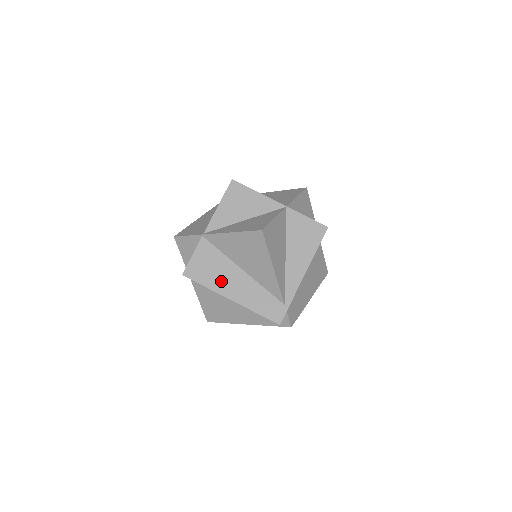
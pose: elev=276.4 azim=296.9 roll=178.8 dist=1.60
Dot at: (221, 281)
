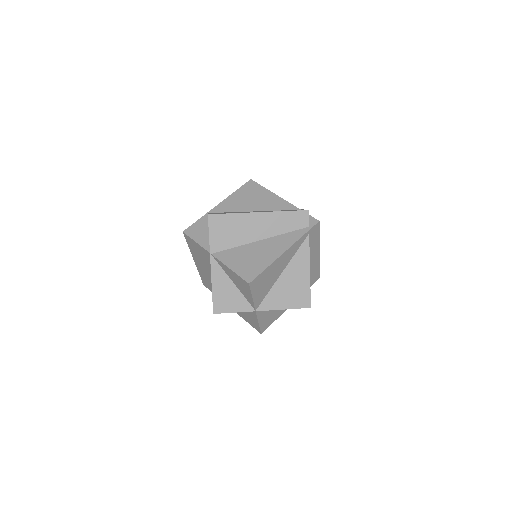
Dot at: (242, 212)
